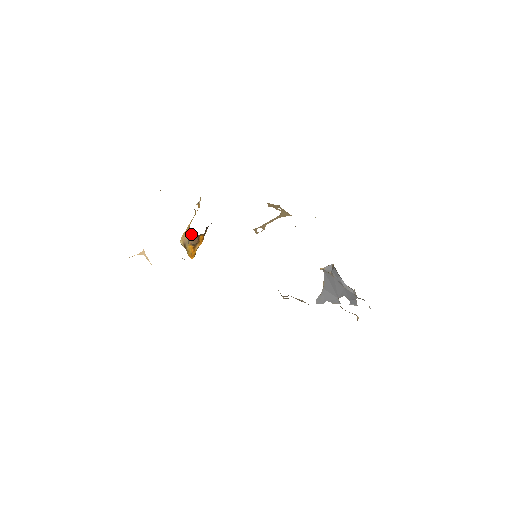
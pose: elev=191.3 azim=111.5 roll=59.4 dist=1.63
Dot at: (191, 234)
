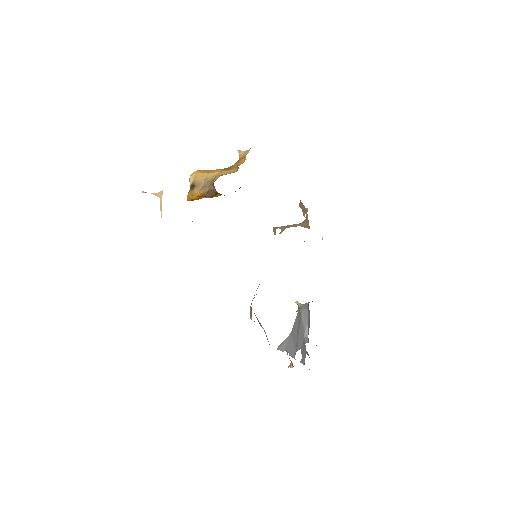
Dot at: (213, 187)
